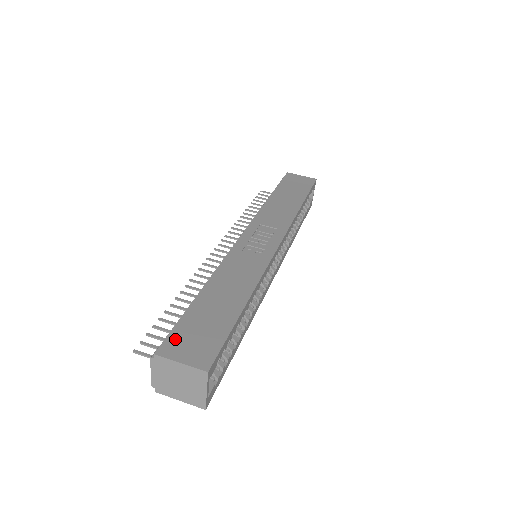
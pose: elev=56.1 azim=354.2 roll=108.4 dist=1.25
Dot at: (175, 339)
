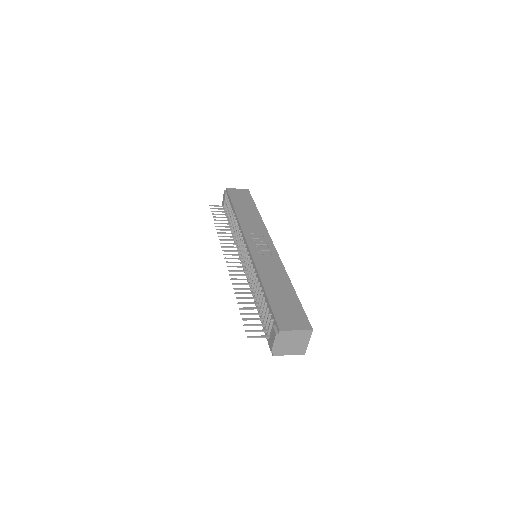
Dot at: (281, 319)
